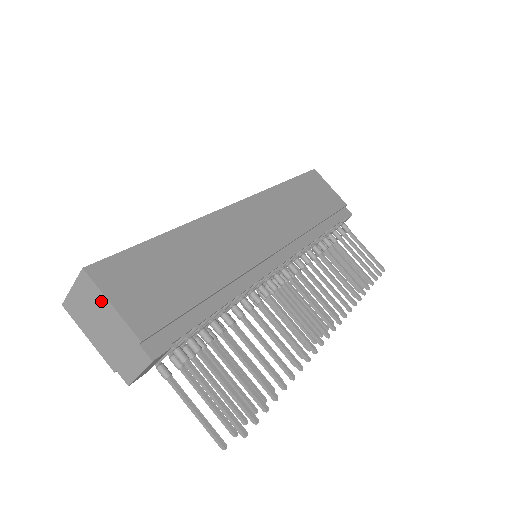
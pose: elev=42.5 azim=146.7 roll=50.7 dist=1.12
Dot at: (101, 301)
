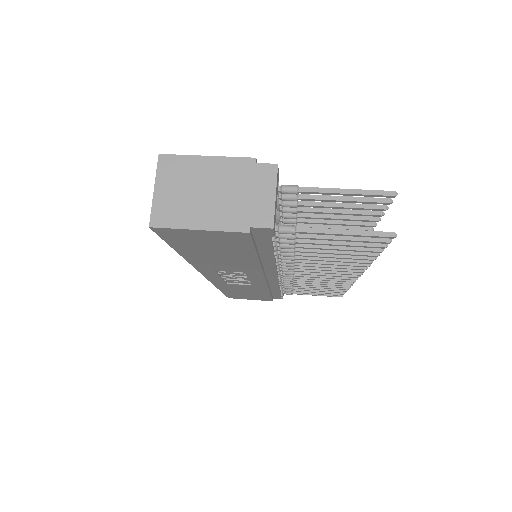
Dot at: (194, 165)
